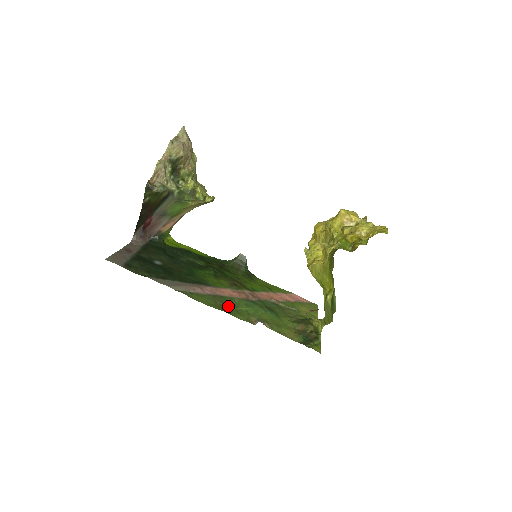
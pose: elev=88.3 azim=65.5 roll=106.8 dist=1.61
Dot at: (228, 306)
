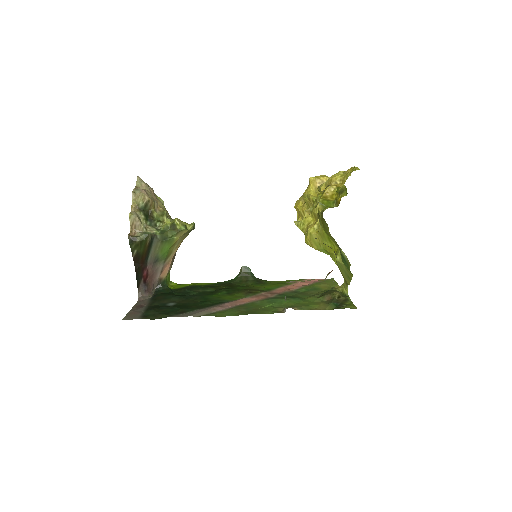
Dot at: (253, 309)
